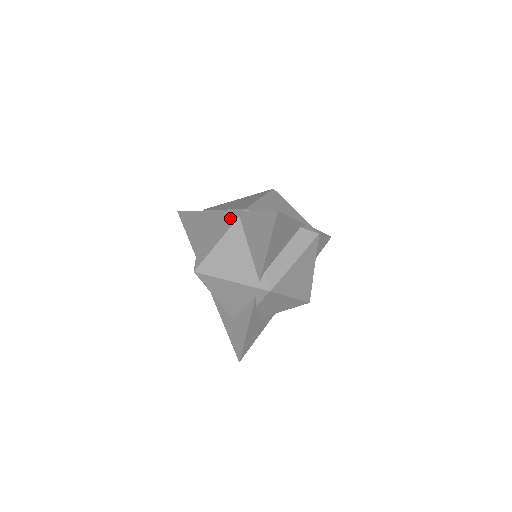
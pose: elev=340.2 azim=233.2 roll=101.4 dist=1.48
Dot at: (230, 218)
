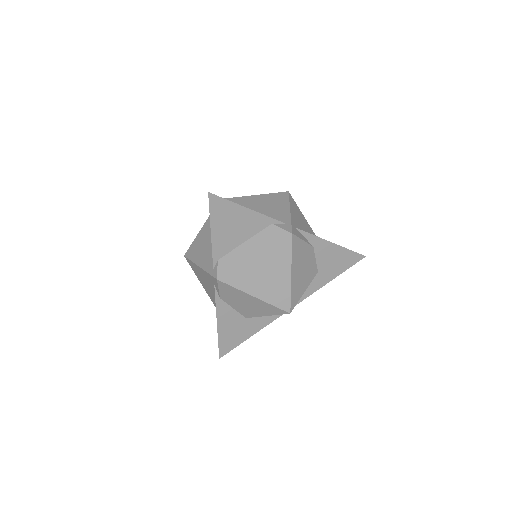
Dot at: occluded
